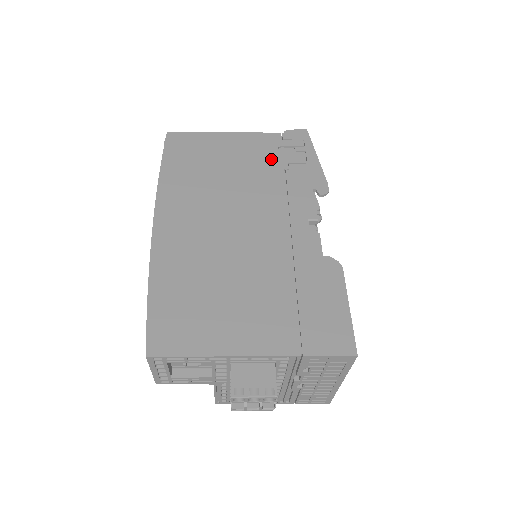
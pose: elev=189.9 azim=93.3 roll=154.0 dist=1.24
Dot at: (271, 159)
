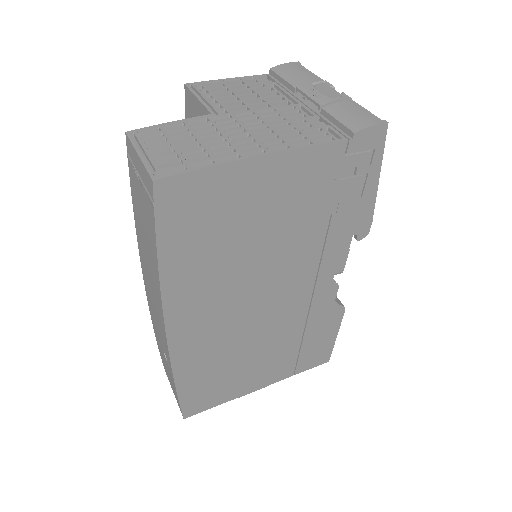
Dot at: (319, 201)
